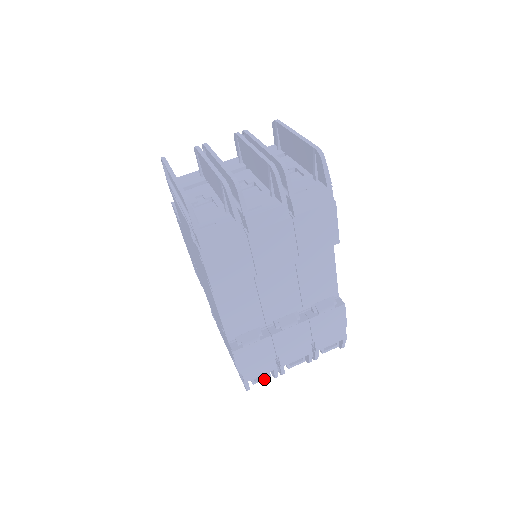
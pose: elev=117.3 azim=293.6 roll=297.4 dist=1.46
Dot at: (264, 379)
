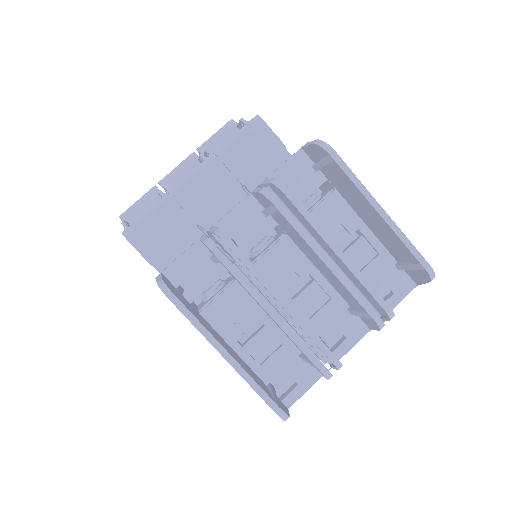
Dot at: occluded
